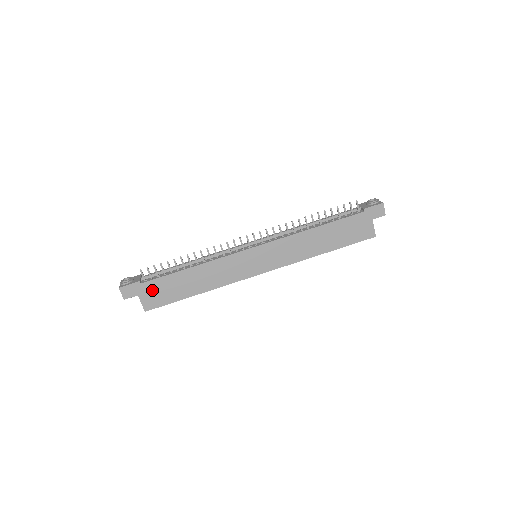
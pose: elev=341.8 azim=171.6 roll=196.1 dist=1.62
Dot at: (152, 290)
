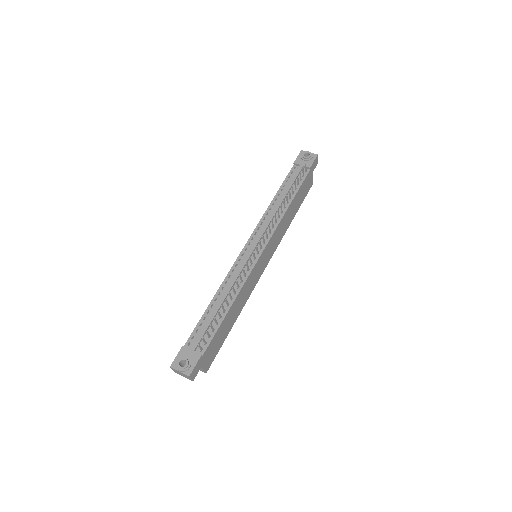
Dot at: (209, 352)
